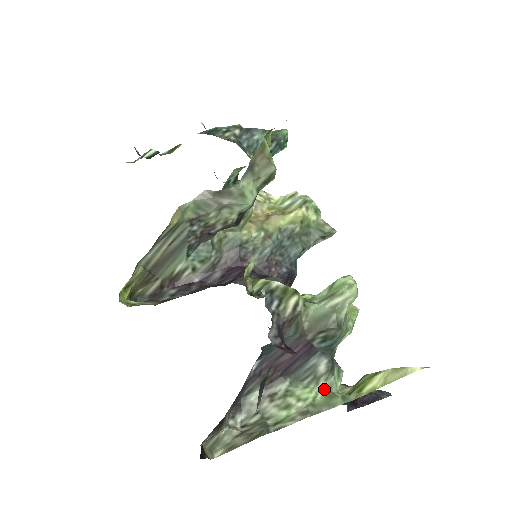
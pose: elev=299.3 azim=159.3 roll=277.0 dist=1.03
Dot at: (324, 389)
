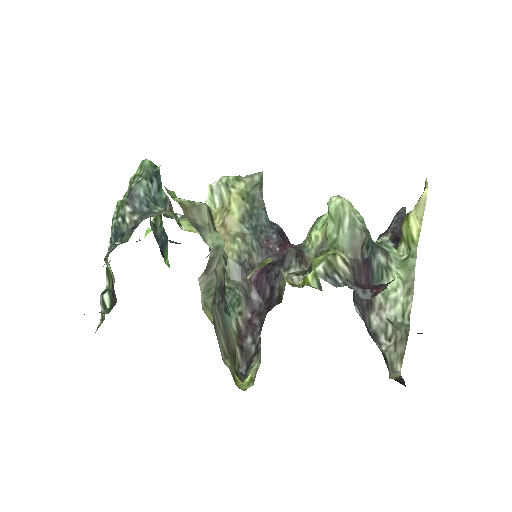
Dot at: (396, 266)
